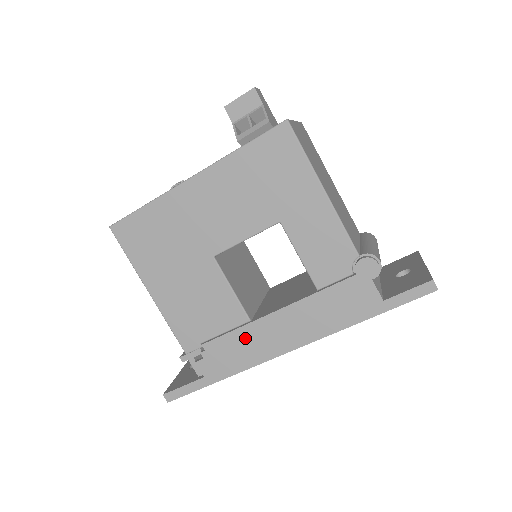
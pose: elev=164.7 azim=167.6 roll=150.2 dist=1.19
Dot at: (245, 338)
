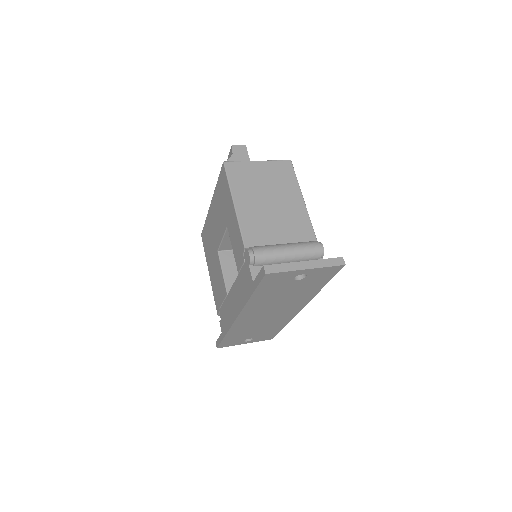
Dot at: (227, 306)
